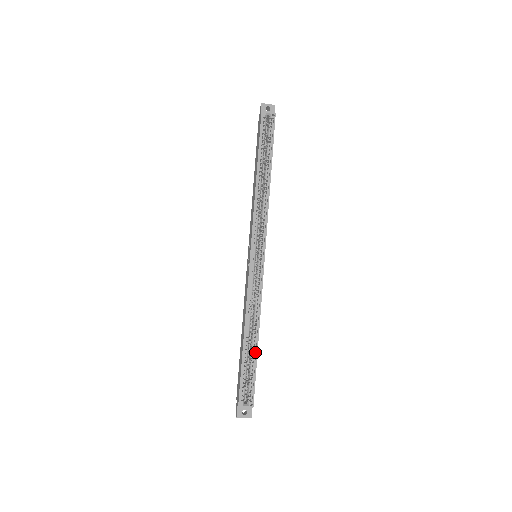
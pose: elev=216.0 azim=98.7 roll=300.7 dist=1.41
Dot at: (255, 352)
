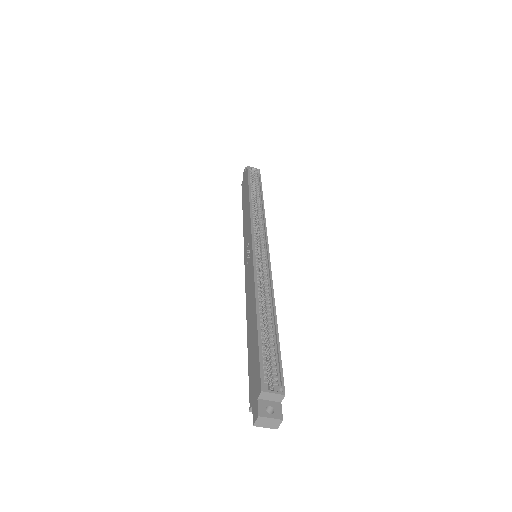
Dot at: (274, 330)
